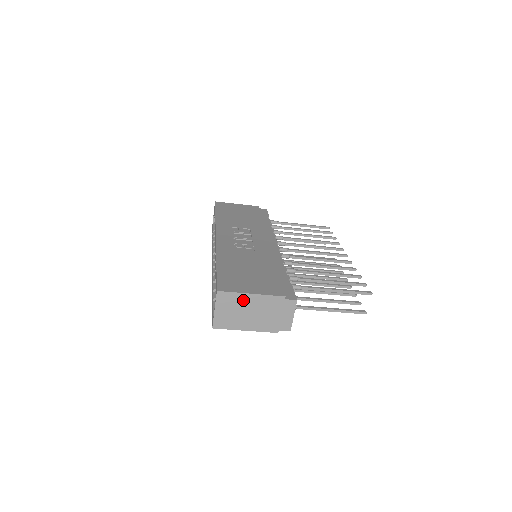
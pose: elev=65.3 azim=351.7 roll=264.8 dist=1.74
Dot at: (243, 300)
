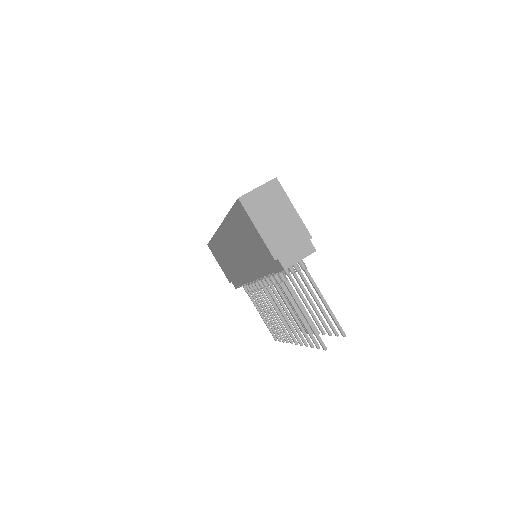
Dot at: (284, 205)
